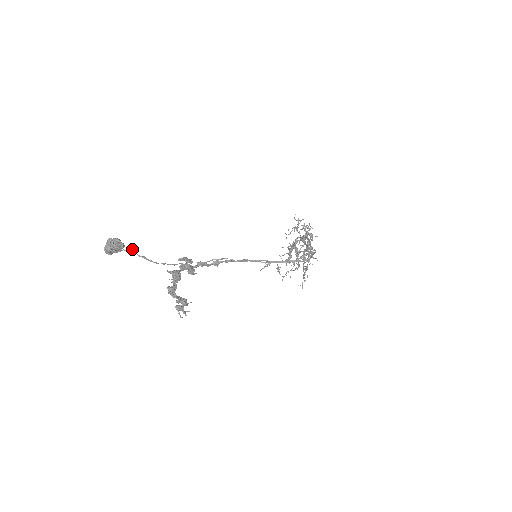
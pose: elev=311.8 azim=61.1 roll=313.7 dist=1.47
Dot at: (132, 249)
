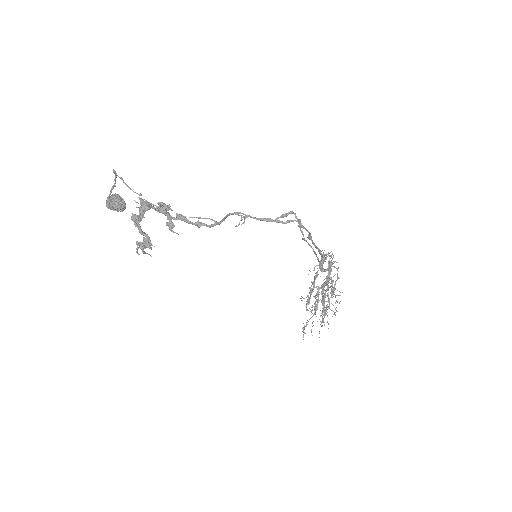
Dot at: (114, 170)
